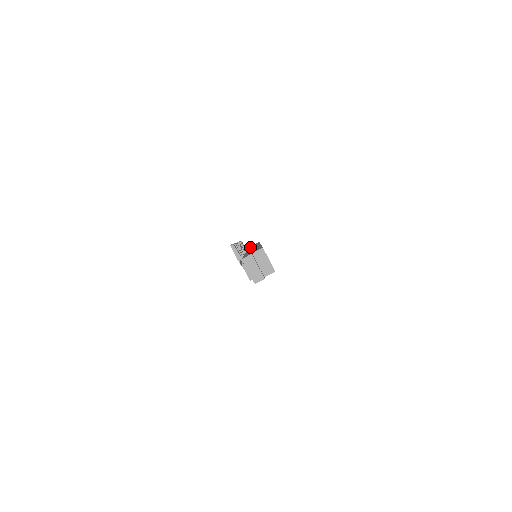
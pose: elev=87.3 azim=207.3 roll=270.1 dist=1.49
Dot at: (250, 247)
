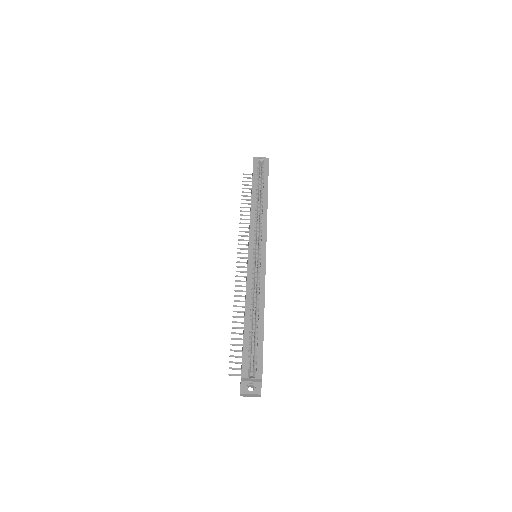
Dot at: (250, 208)
